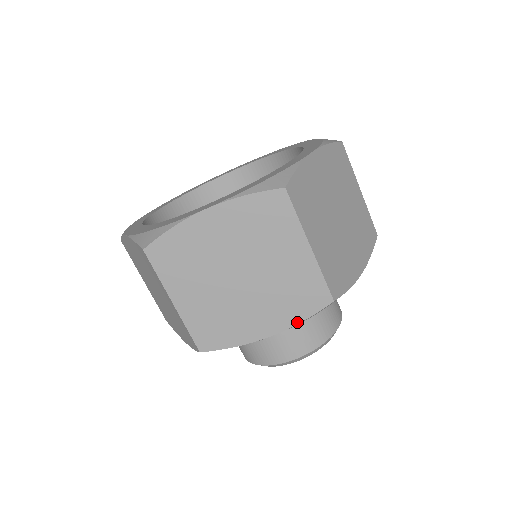
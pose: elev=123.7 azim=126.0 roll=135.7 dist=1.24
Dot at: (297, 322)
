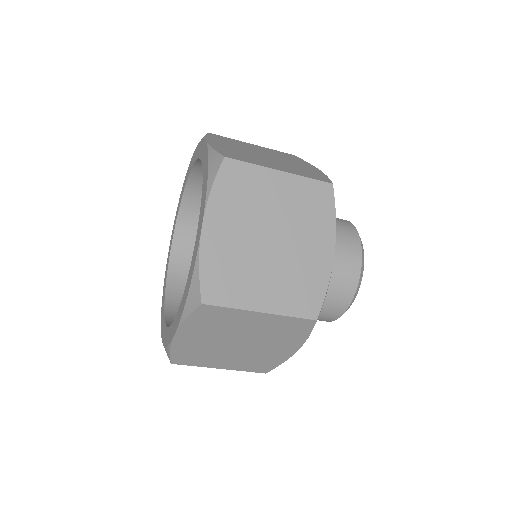
Dot at: (305, 339)
